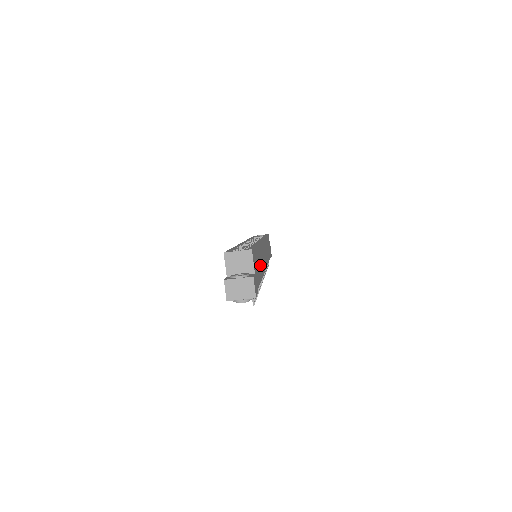
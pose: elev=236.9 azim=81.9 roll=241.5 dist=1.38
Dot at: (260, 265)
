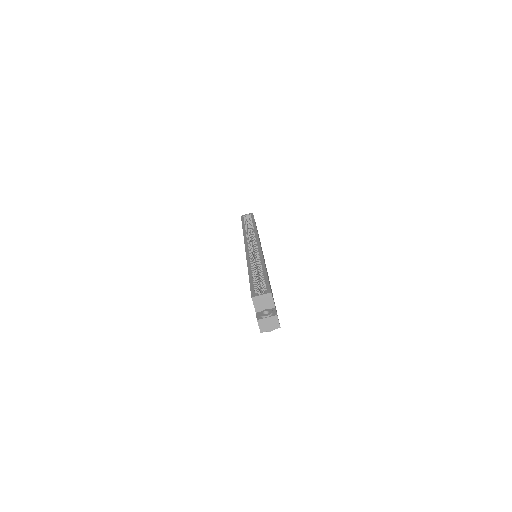
Dot at: occluded
